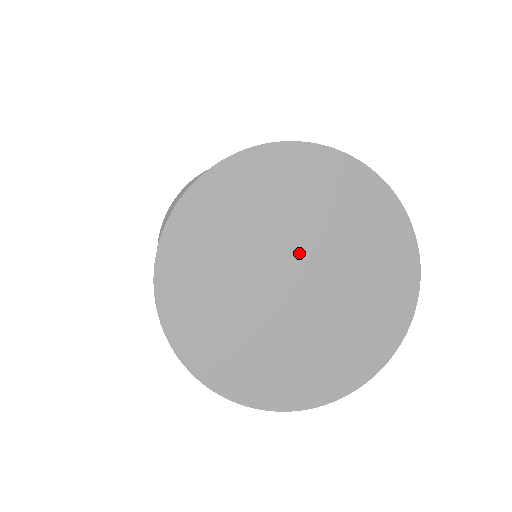
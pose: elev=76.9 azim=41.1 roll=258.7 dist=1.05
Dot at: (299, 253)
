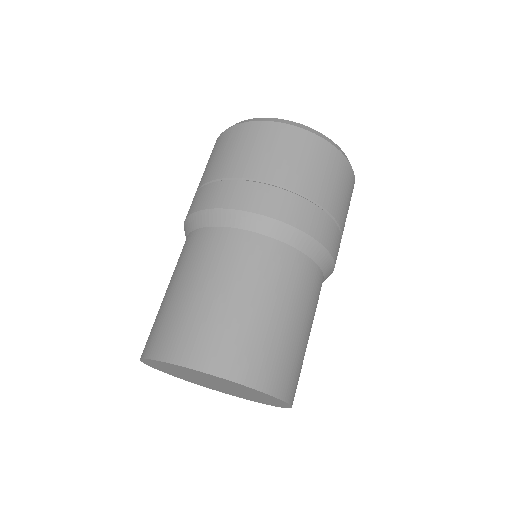
Dot at: (219, 384)
